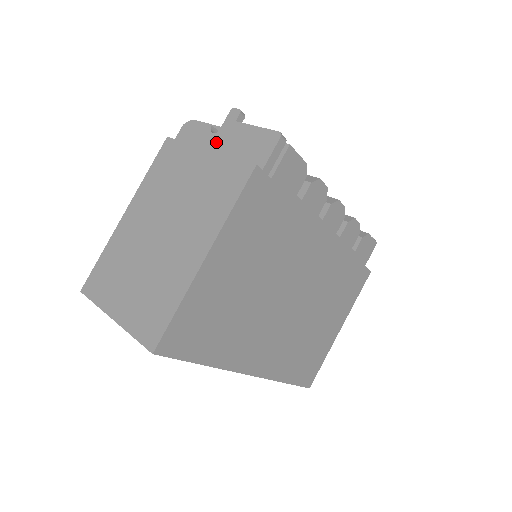
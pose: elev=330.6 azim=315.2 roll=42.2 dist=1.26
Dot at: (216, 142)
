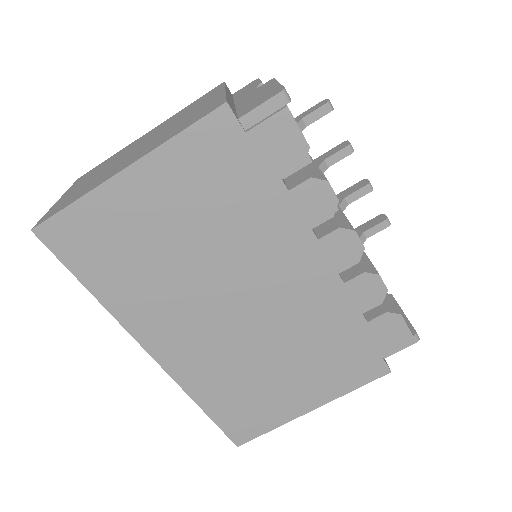
Dot at: (248, 94)
